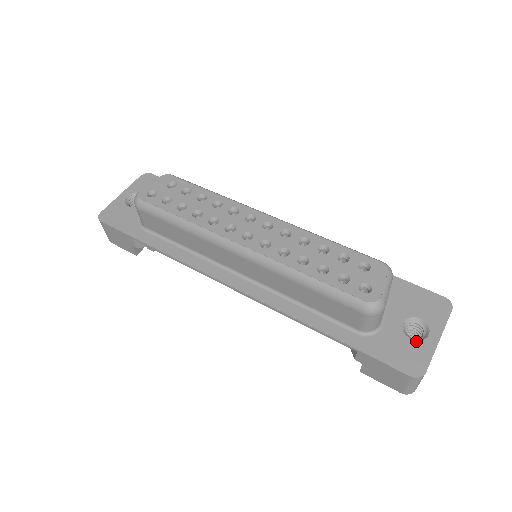
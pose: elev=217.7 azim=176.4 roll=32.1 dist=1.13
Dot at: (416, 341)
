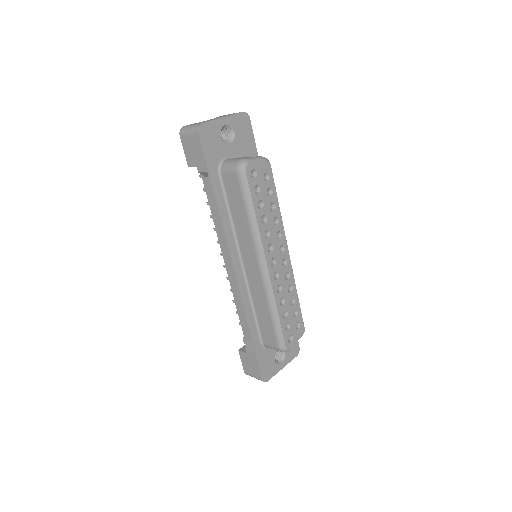
Dot at: (276, 363)
